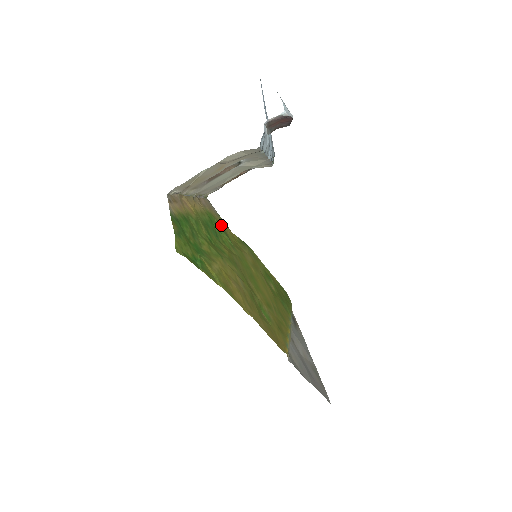
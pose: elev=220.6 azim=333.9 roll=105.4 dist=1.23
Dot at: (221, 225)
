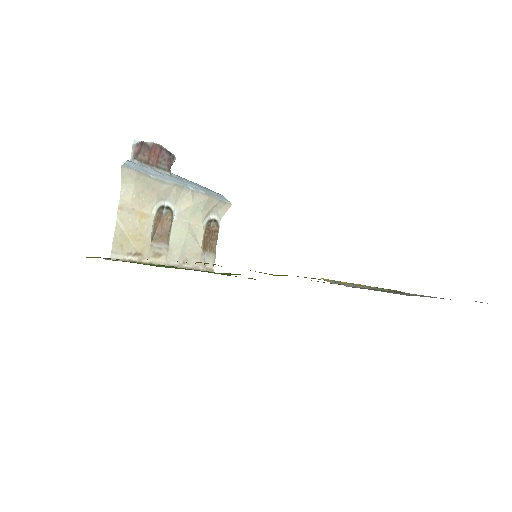
Dot at: occluded
